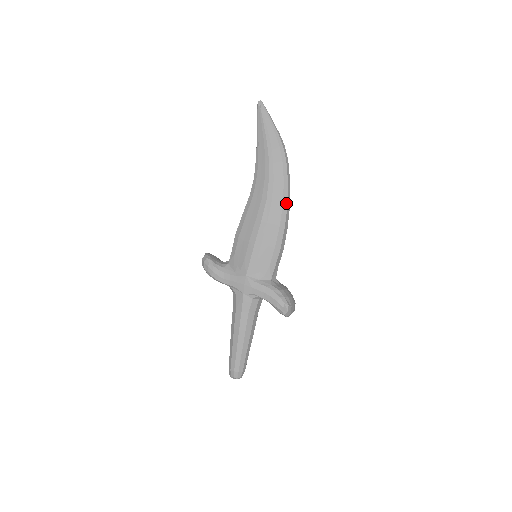
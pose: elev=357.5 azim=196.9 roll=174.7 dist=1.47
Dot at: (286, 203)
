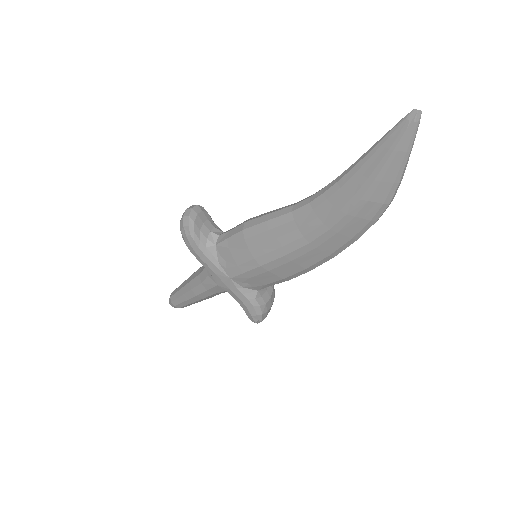
Dot at: (333, 256)
